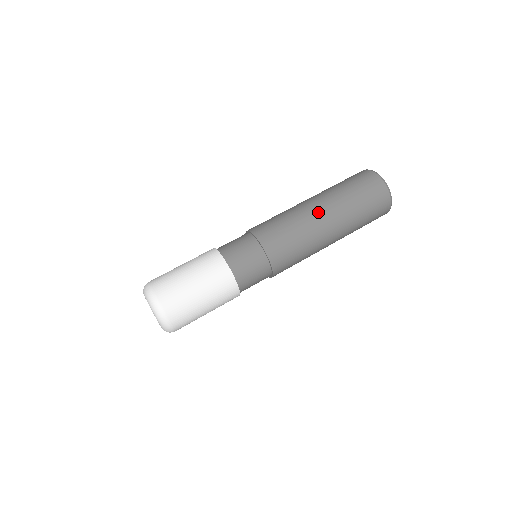
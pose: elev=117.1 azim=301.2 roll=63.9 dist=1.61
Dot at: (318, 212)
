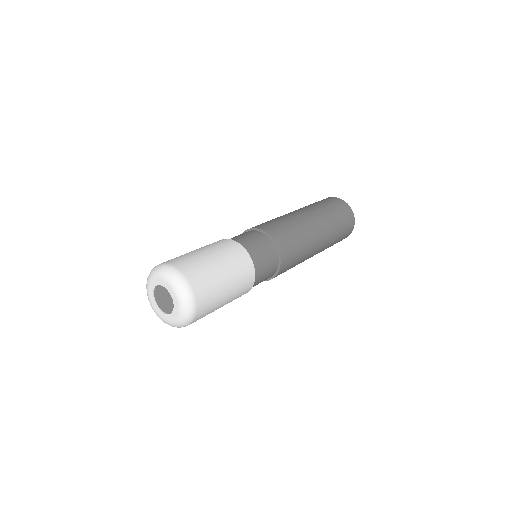
Dot at: (291, 212)
